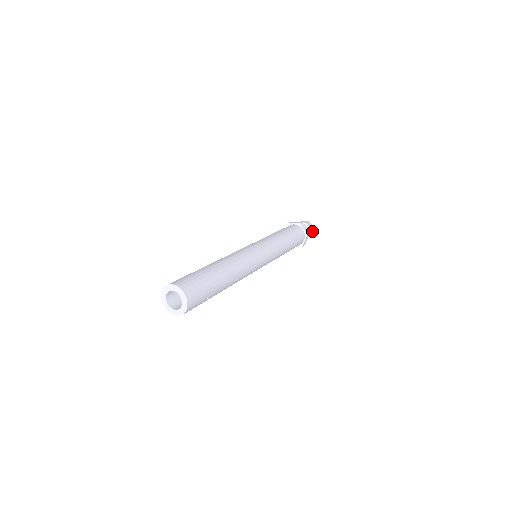
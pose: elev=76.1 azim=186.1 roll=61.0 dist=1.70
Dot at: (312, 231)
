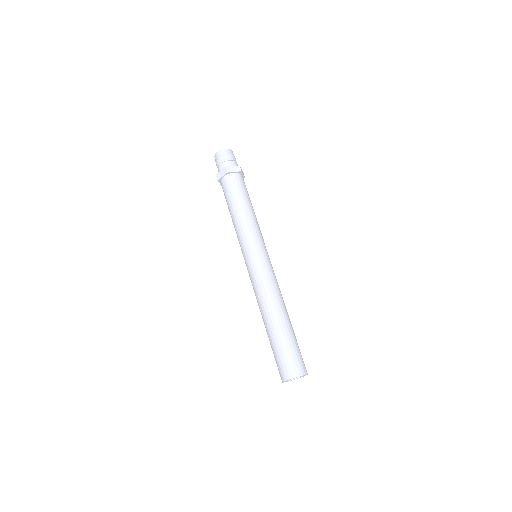
Dot at: occluded
